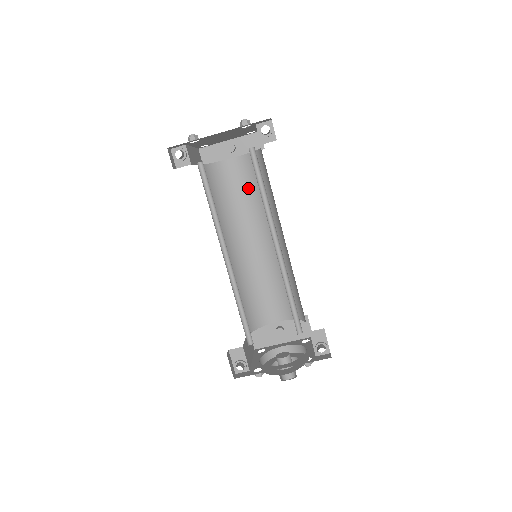
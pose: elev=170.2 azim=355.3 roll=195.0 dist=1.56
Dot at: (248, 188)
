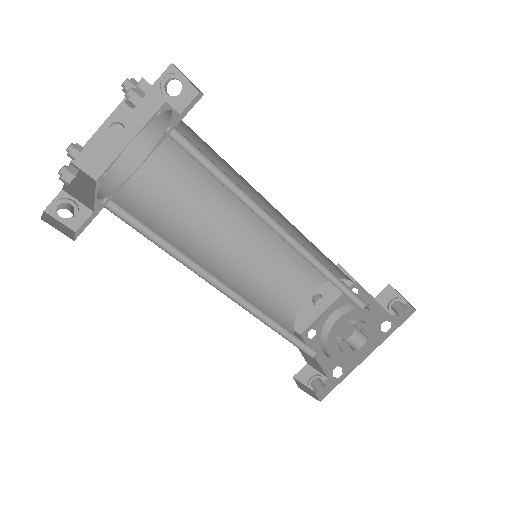
Dot at: (180, 170)
